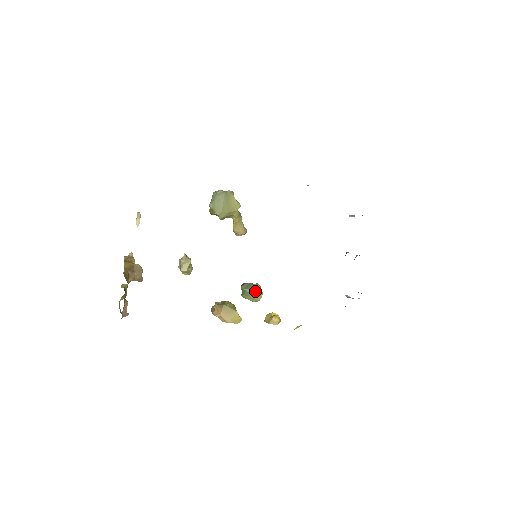
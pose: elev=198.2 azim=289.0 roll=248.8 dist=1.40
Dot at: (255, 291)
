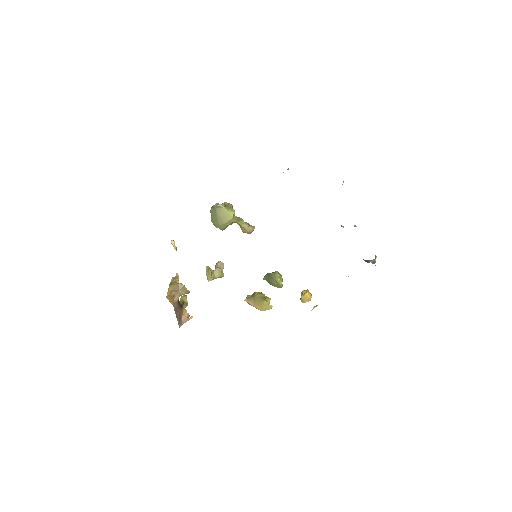
Dot at: (274, 280)
